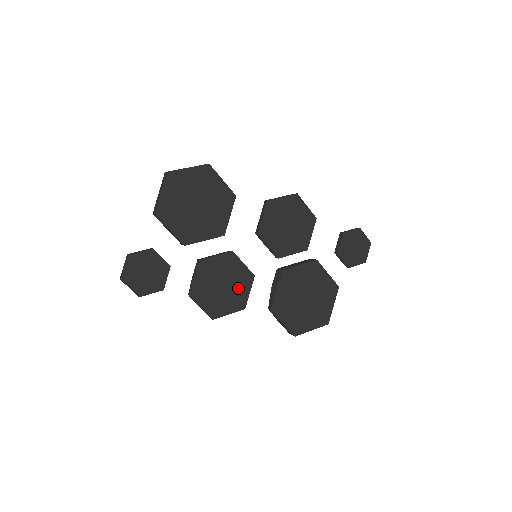
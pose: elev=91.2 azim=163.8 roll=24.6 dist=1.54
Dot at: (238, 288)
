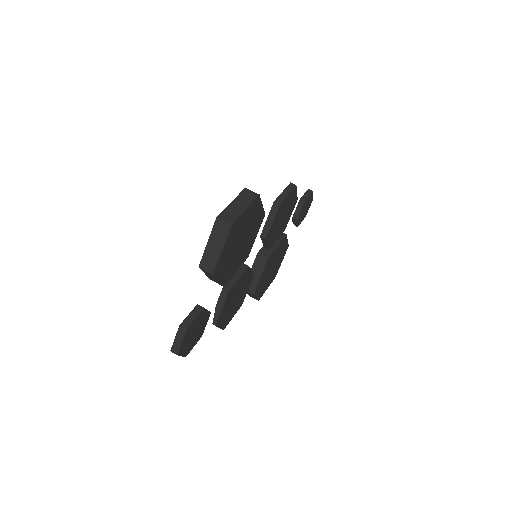
Dot at: (243, 293)
